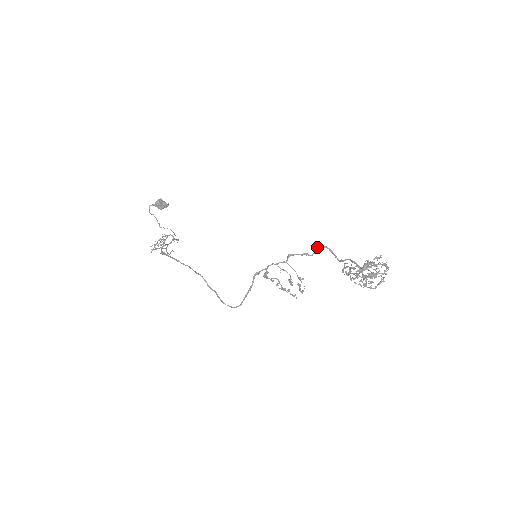
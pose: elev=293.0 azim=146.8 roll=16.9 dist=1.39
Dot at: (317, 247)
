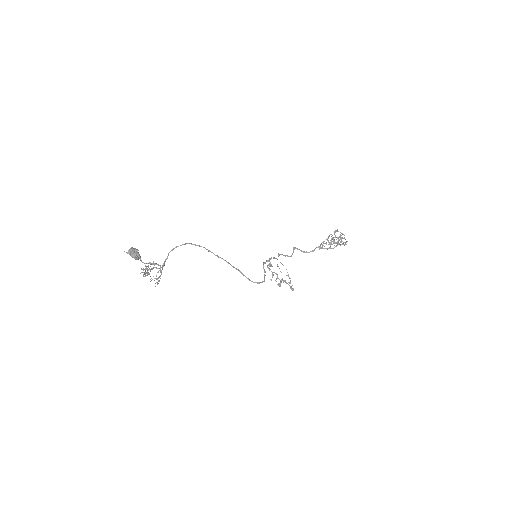
Dot at: (293, 249)
